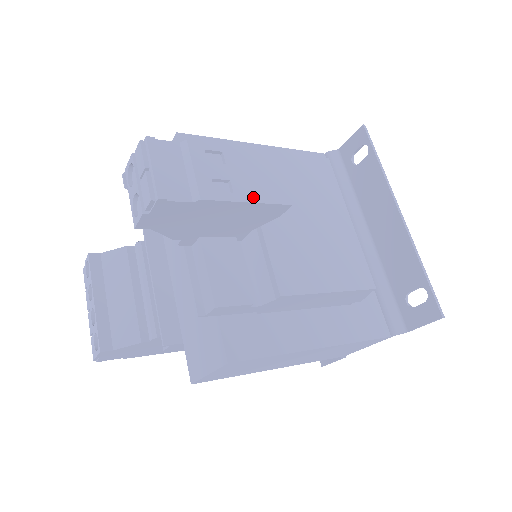
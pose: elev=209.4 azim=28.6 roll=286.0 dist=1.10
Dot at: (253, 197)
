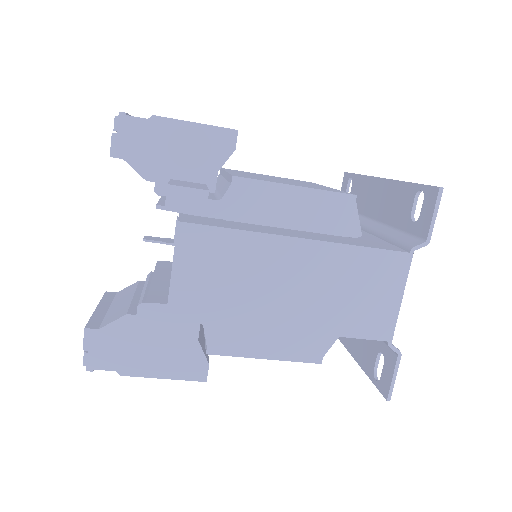
Dot at: (201, 124)
